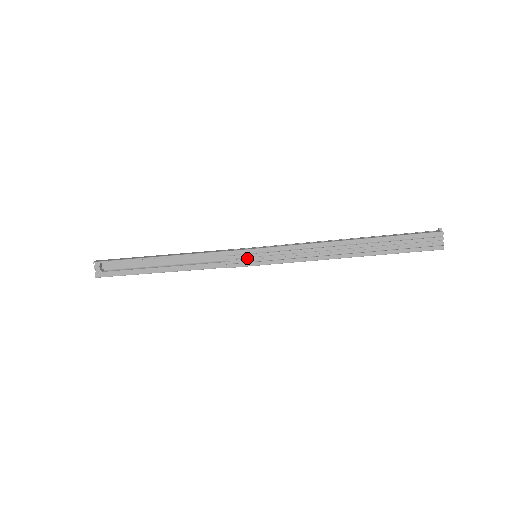
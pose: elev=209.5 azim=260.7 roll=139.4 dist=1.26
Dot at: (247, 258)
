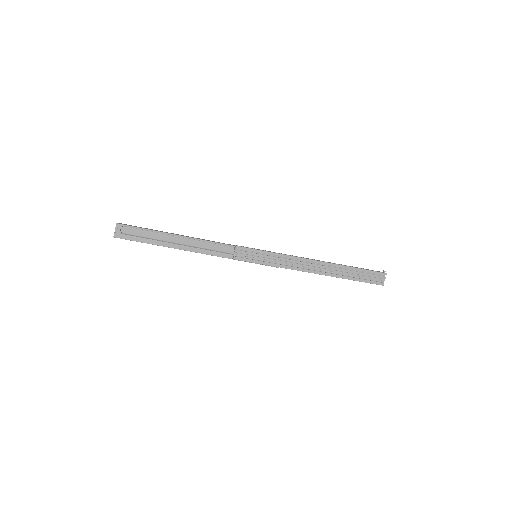
Dot at: (251, 256)
